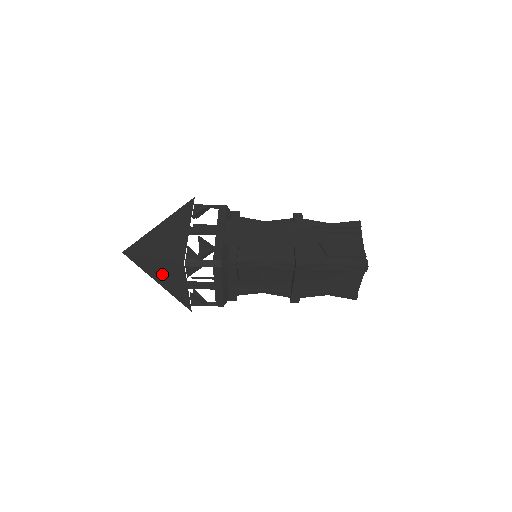
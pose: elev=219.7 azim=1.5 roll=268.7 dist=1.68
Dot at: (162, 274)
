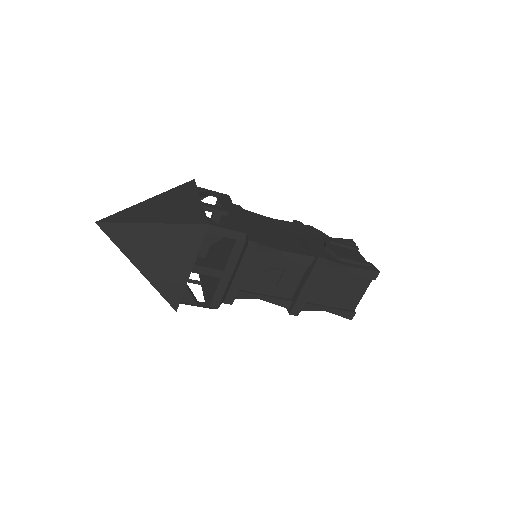
Dot at: (155, 251)
